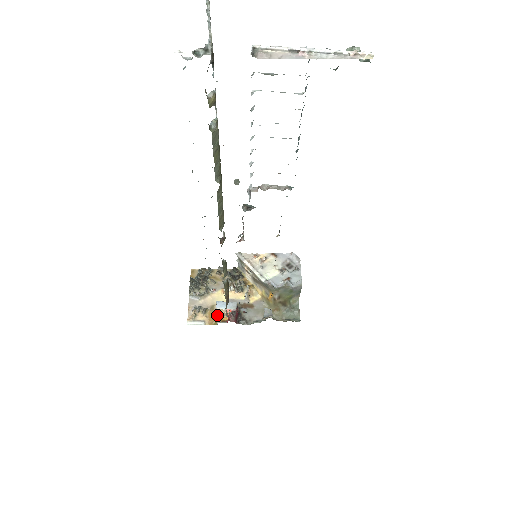
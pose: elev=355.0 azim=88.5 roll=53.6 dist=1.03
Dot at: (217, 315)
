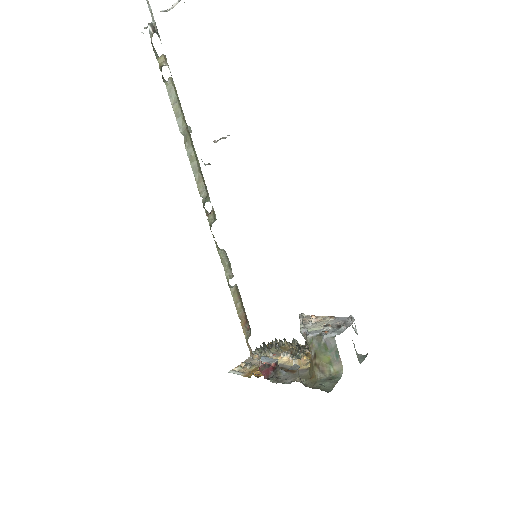
Dot at: (258, 371)
